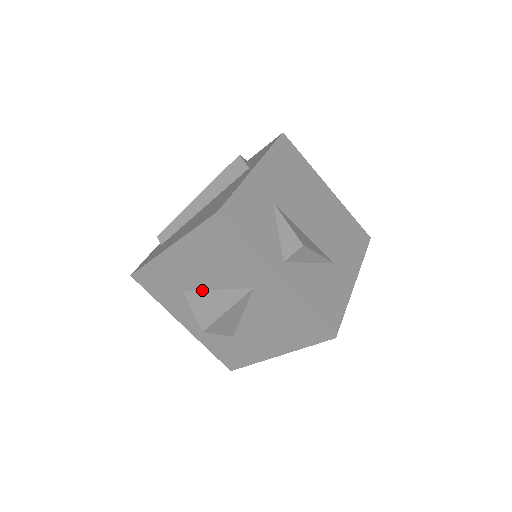
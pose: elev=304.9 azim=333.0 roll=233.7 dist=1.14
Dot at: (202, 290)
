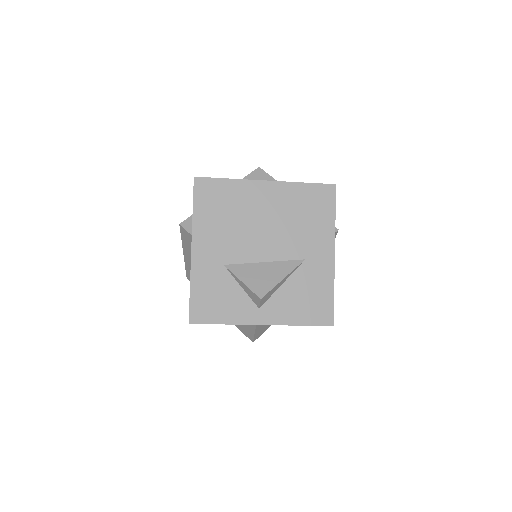
Dot at: occluded
